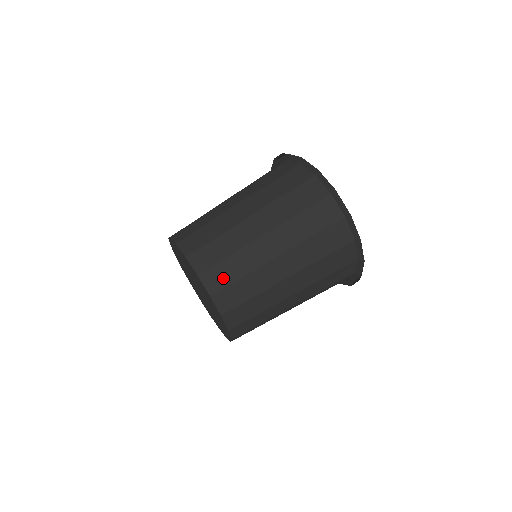
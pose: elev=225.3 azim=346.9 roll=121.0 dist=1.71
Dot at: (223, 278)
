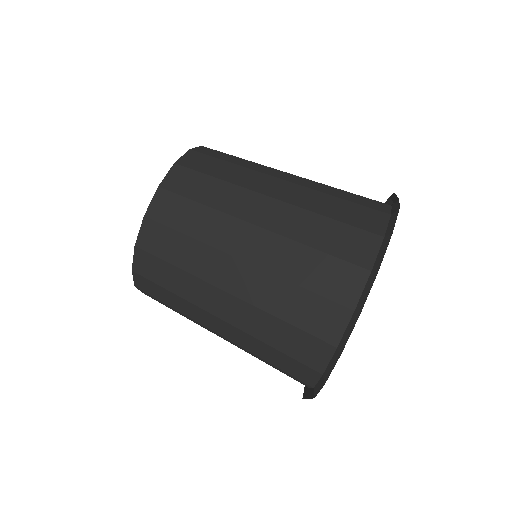
Dot at: (204, 166)
